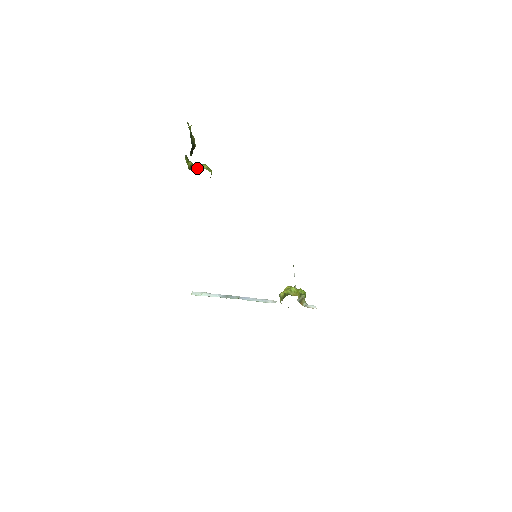
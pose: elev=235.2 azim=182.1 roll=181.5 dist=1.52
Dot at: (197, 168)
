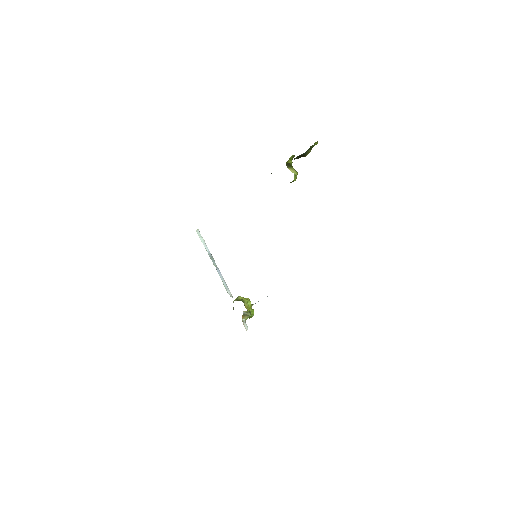
Dot at: (291, 168)
